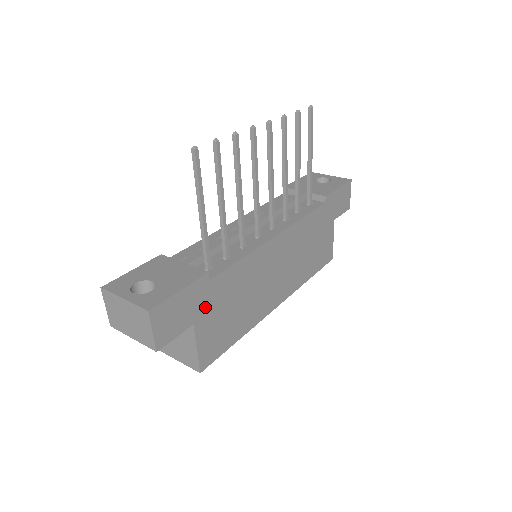
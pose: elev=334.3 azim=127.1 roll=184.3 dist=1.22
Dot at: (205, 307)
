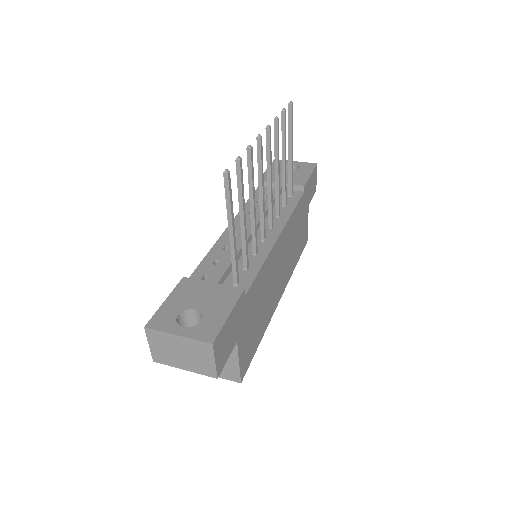
Dot at: (243, 322)
